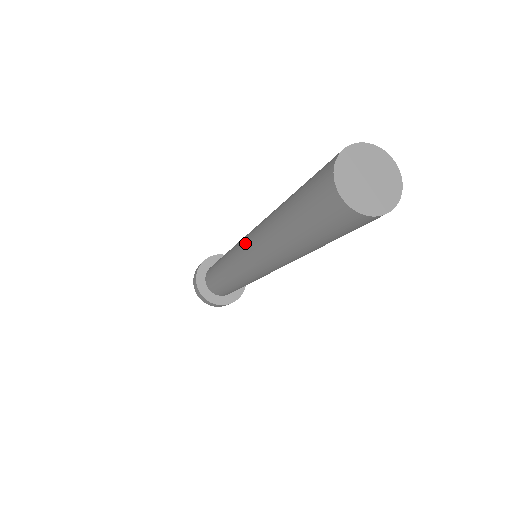
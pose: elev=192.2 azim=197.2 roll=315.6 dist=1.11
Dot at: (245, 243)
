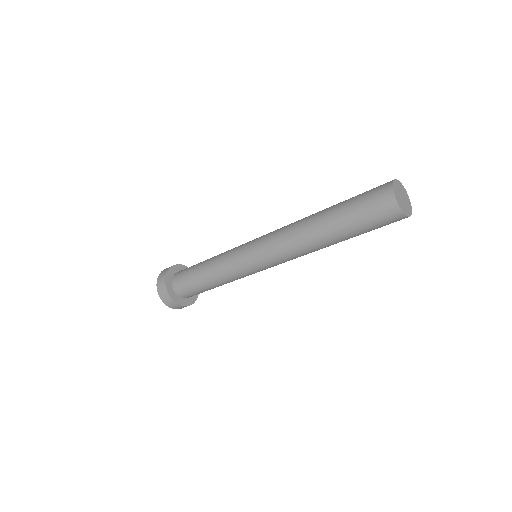
Dot at: (270, 232)
